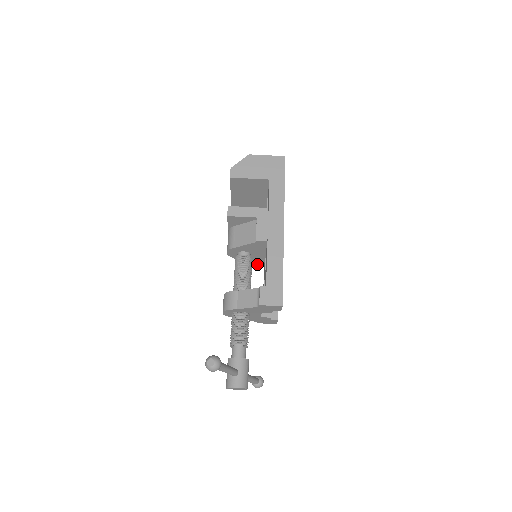
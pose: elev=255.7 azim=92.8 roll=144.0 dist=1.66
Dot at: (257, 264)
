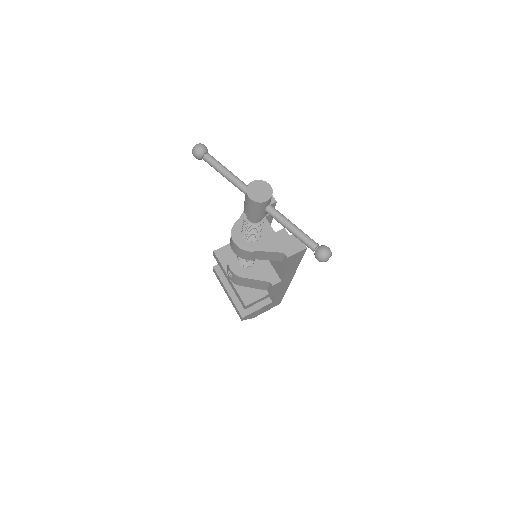
Dot at: (272, 279)
